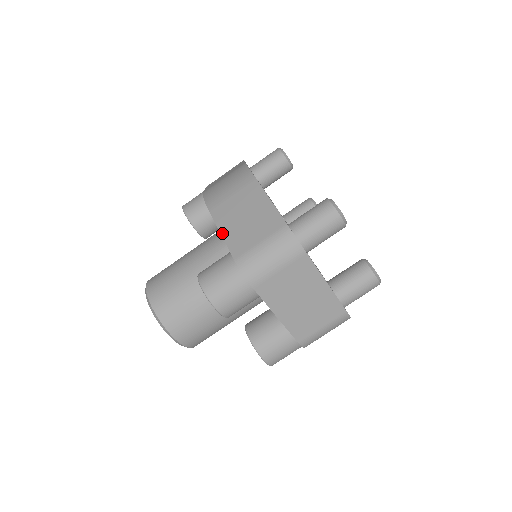
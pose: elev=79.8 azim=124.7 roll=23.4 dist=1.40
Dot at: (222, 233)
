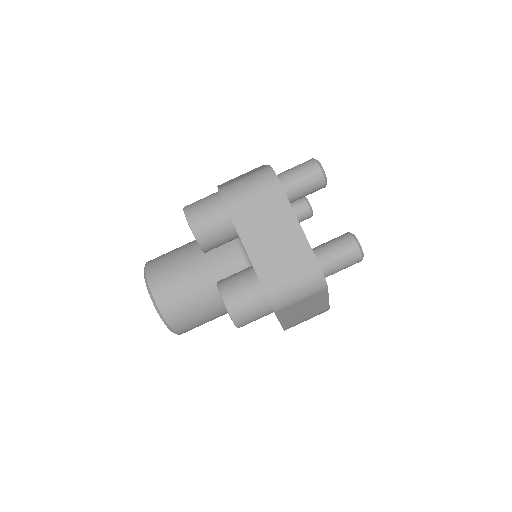
Dot at: (219, 186)
